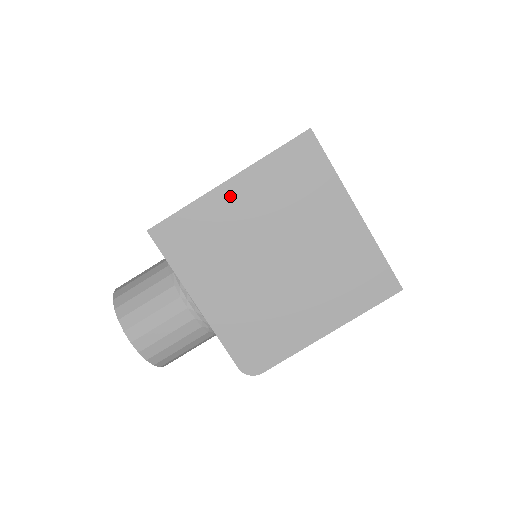
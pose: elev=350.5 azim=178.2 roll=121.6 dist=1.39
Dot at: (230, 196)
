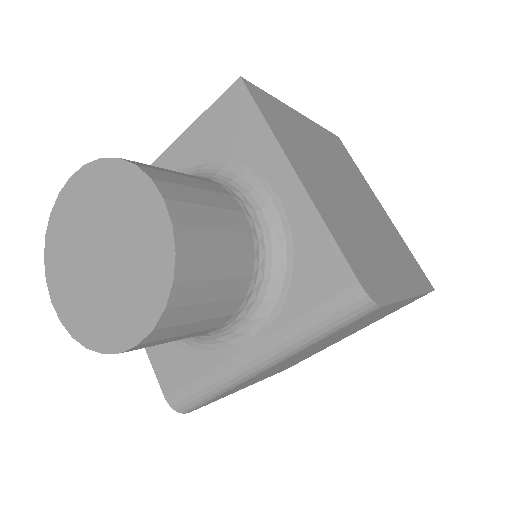
Dot at: (304, 123)
